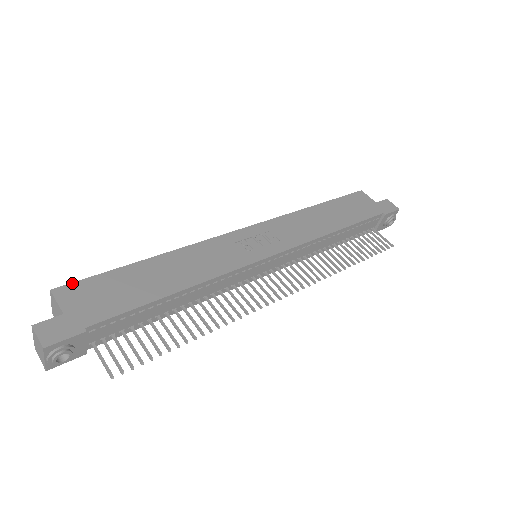
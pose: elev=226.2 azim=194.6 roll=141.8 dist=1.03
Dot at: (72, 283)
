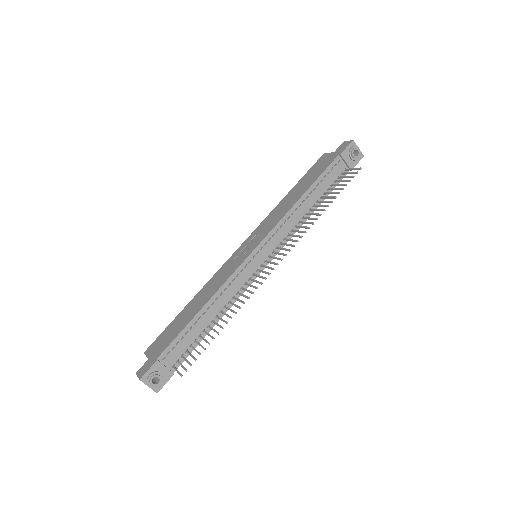
Dot at: (153, 343)
